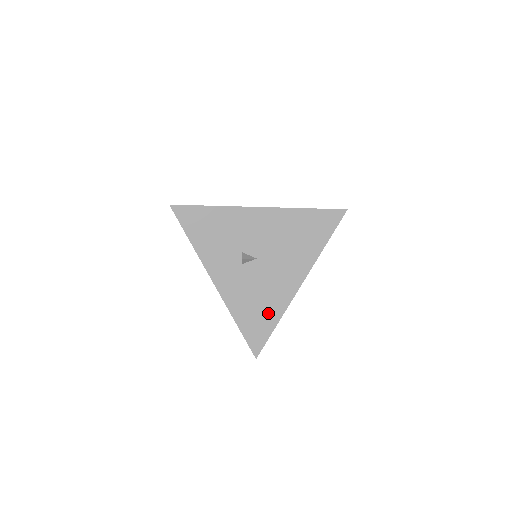
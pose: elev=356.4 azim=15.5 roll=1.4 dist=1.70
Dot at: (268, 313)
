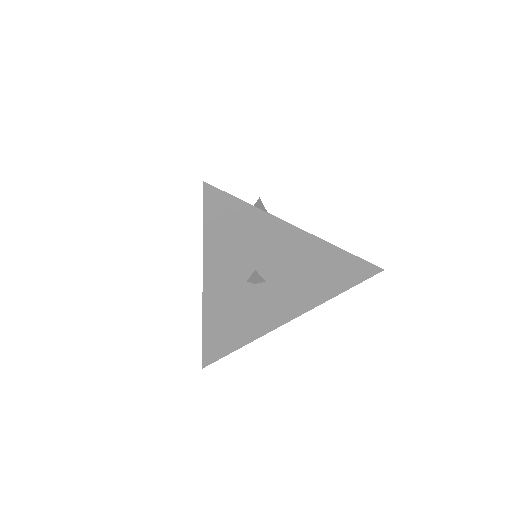
Dot at: (242, 334)
